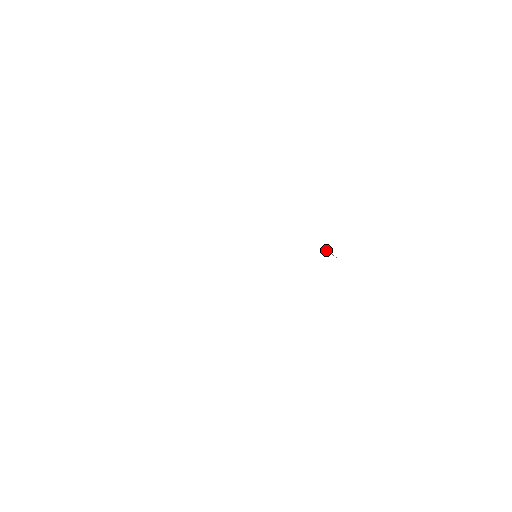
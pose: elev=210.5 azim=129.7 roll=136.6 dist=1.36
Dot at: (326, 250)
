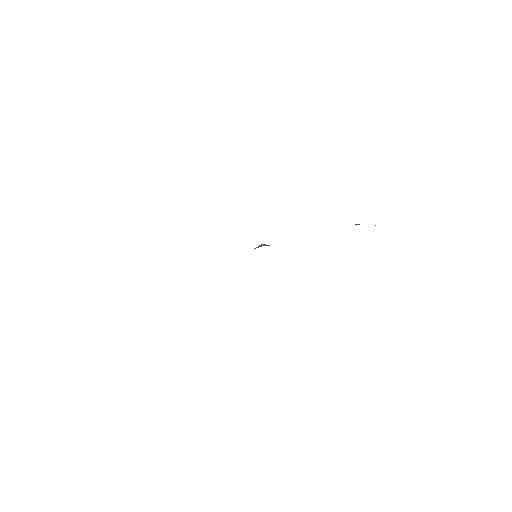
Dot at: occluded
